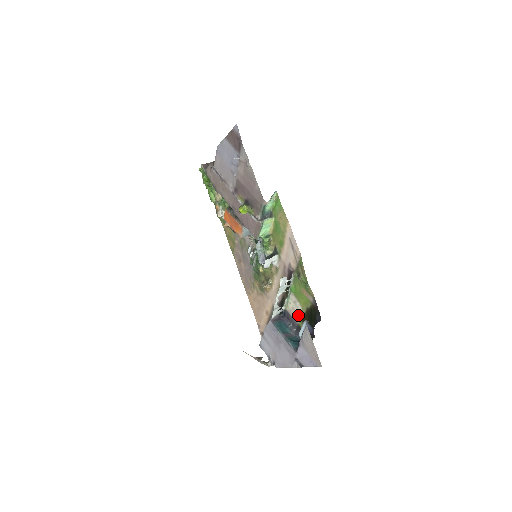
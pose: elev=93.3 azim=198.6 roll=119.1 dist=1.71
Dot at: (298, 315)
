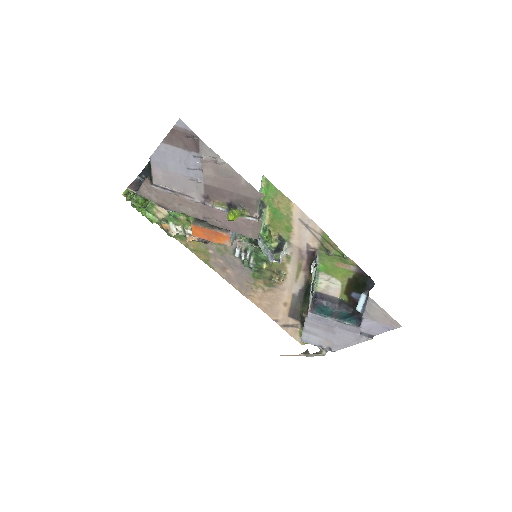
Dot at: (337, 290)
